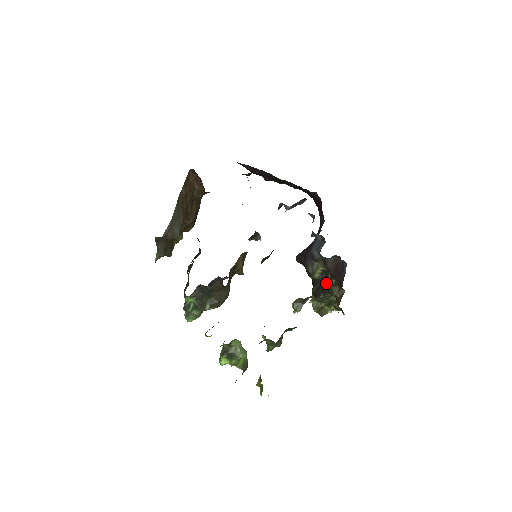
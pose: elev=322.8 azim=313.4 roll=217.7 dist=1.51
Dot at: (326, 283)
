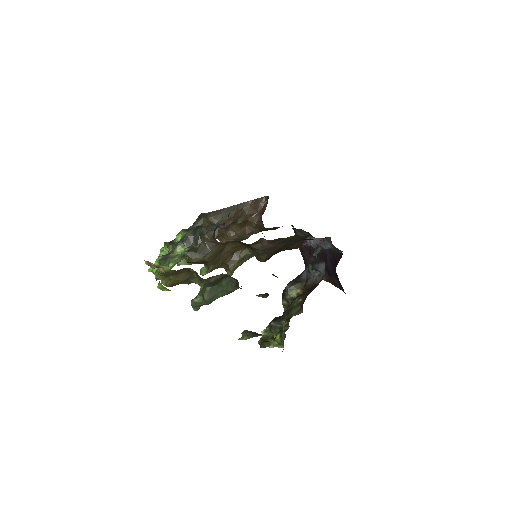
Dot at: (292, 303)
